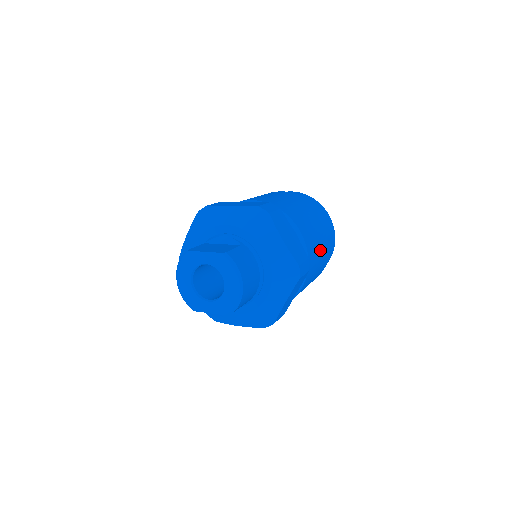
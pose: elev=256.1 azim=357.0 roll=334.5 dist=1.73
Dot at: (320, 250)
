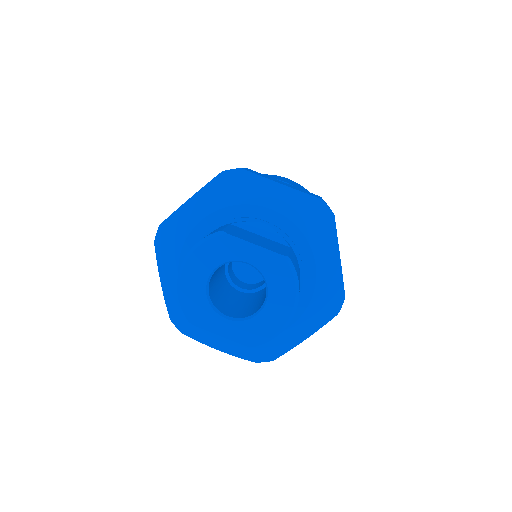
Dot at: occluded
